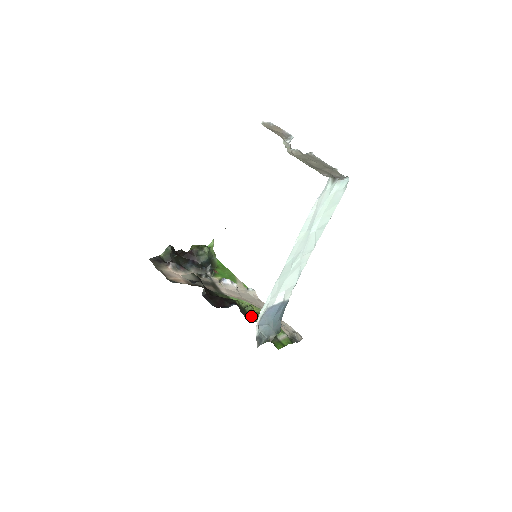
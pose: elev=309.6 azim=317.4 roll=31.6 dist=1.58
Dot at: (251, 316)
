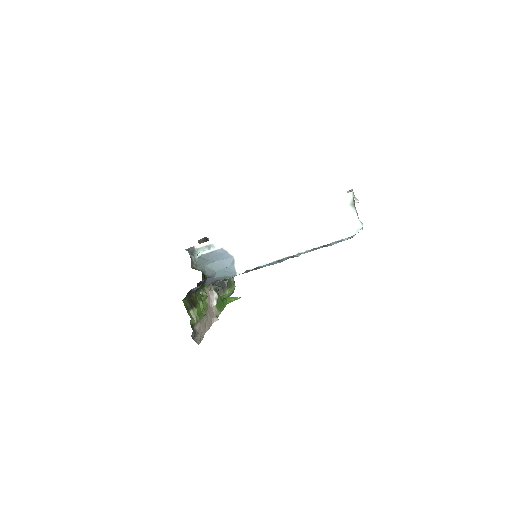
Dot at: occluded
